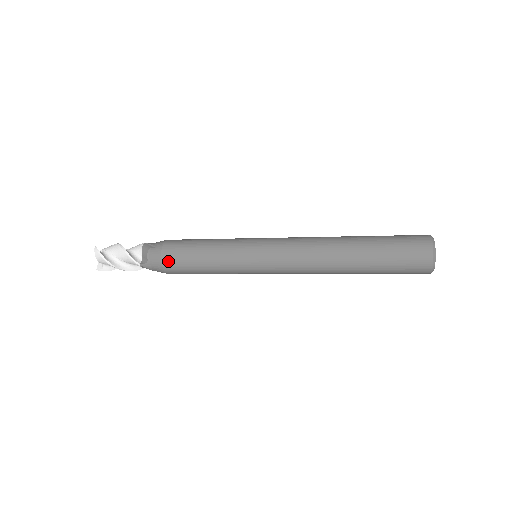
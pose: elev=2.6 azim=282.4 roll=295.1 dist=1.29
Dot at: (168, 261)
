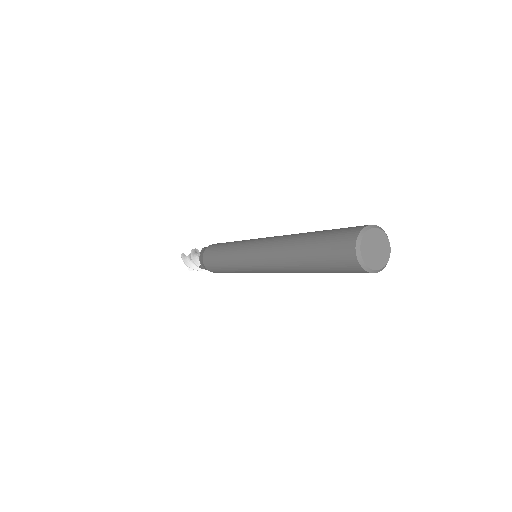
Dot at: (207, 265)
